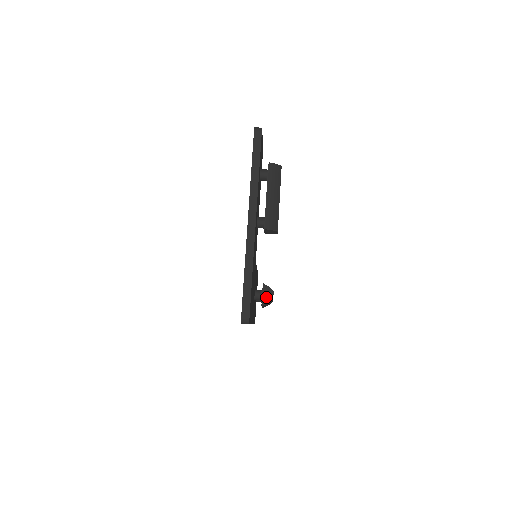
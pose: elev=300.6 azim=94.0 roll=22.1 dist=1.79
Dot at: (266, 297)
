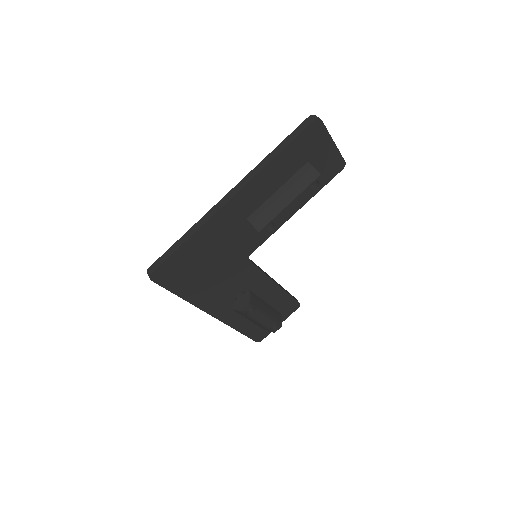
Dot at: (240, 303)
